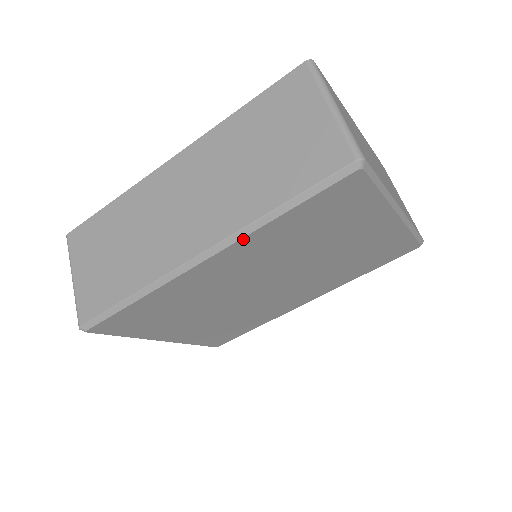
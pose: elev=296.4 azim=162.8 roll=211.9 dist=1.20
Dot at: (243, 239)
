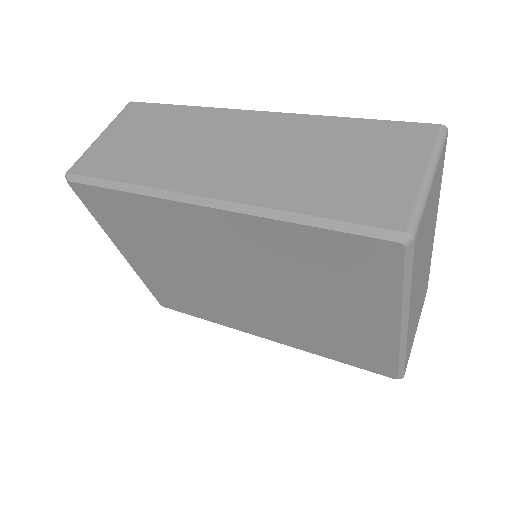
Dot at: (252, 217)
